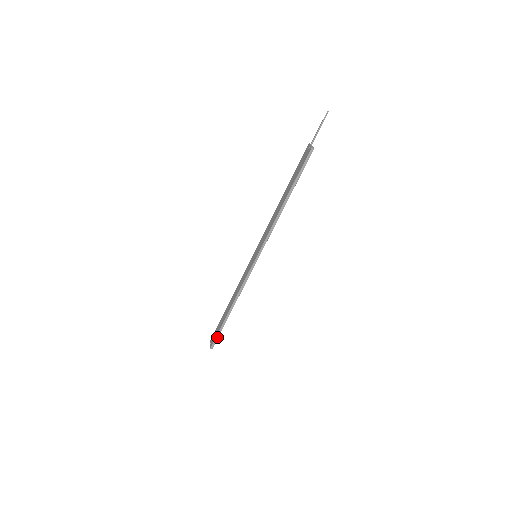
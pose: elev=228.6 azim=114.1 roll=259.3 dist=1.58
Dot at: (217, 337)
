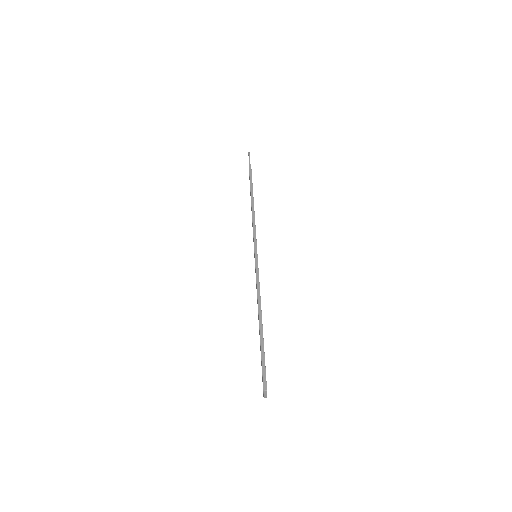
Dot at: (263, 365)
